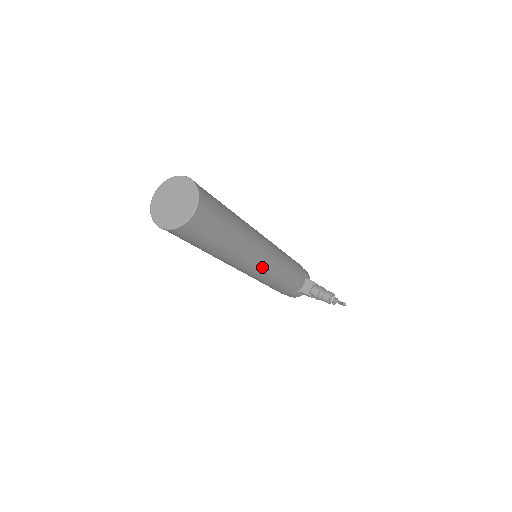
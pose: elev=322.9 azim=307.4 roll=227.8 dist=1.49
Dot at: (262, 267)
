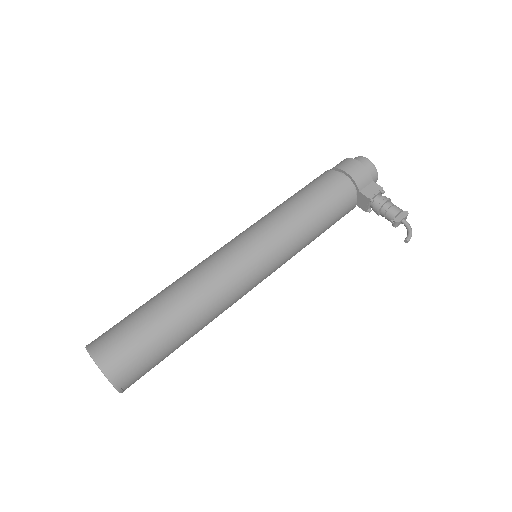
Dot at: (261, 281)
